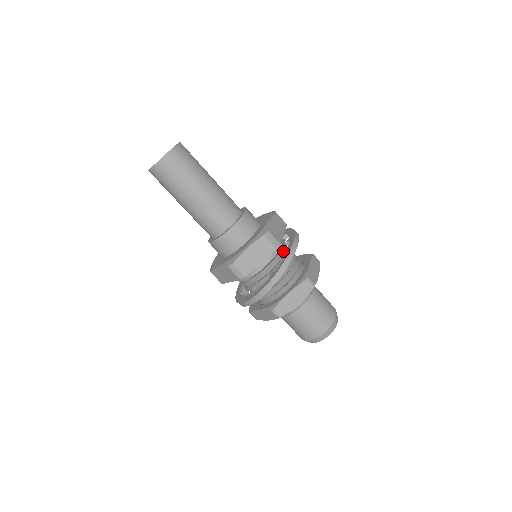
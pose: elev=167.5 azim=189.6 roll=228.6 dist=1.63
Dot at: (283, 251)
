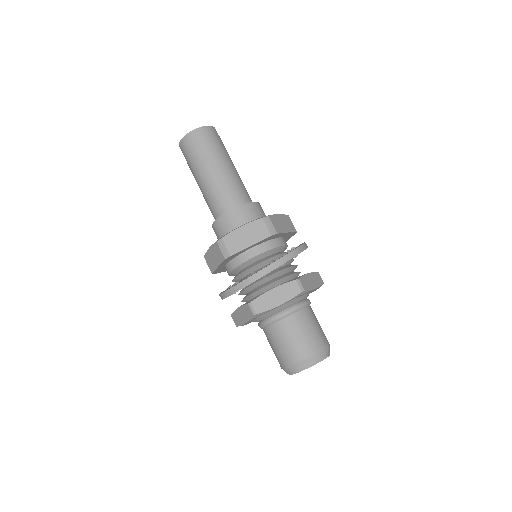
Dot at: occluded
